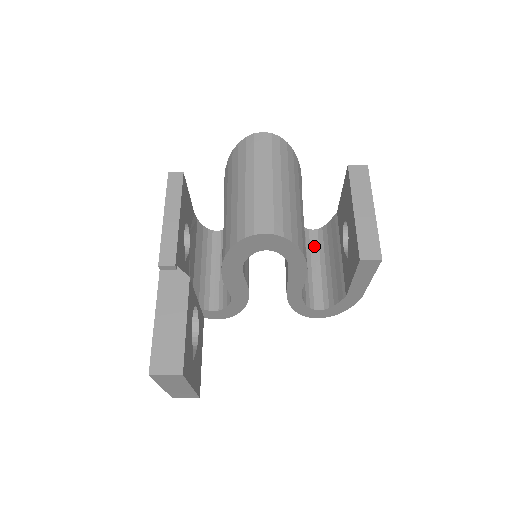
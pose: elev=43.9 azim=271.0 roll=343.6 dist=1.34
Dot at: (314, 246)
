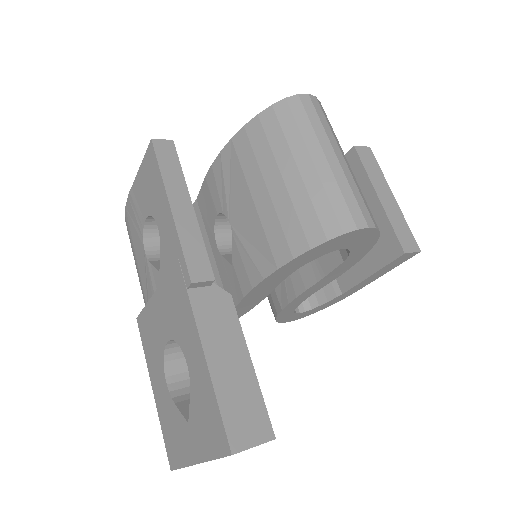
Dot at: occluded
